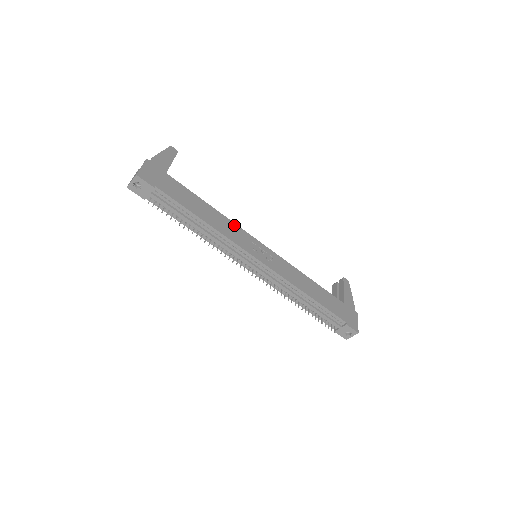
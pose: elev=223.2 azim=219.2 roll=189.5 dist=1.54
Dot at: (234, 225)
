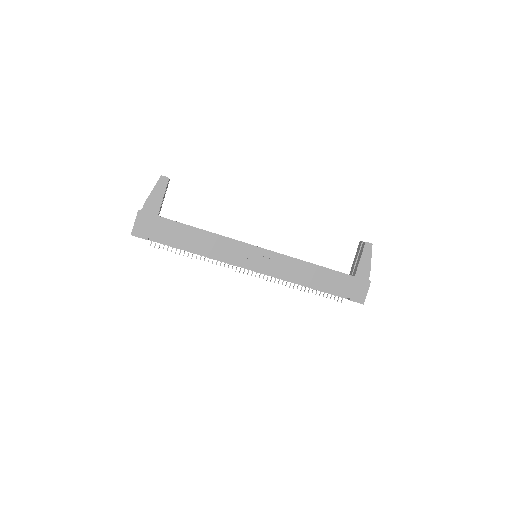
Dot at: (228, 240)
